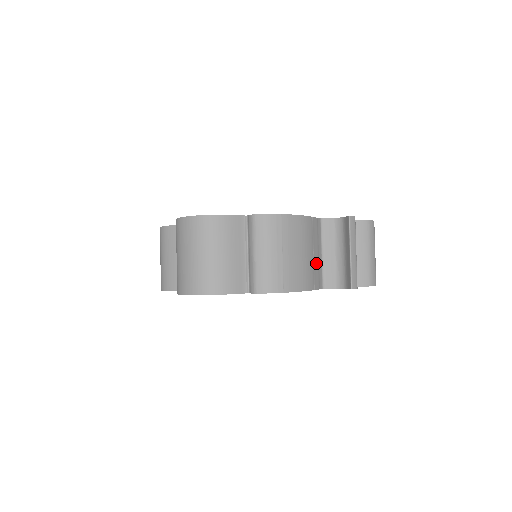
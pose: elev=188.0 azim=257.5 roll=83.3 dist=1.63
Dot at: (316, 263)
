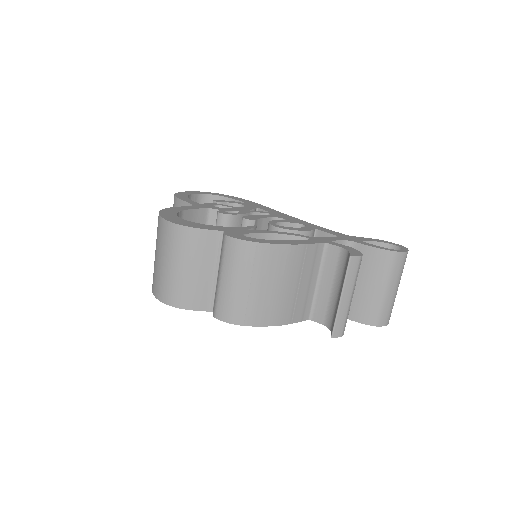
Dot at: (302, 294)
